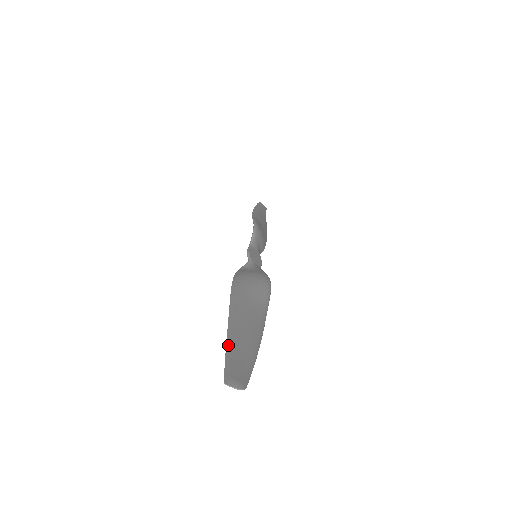
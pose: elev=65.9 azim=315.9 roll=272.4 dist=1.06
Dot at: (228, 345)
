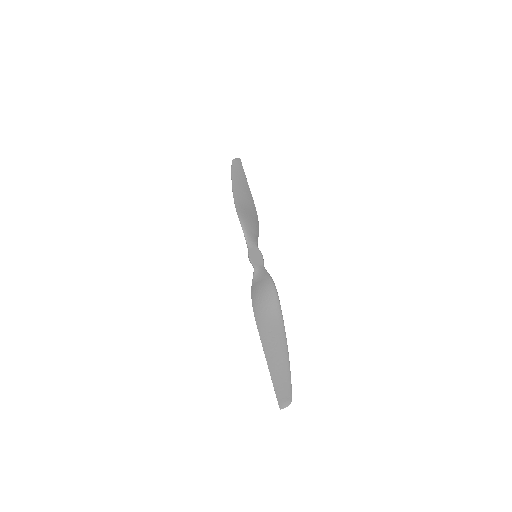
Dot at: (272, 377)
